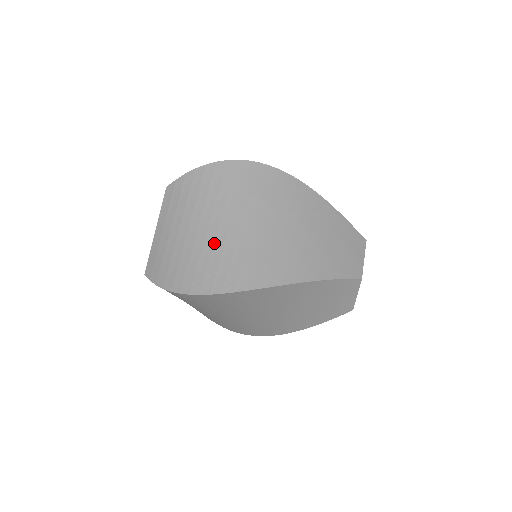
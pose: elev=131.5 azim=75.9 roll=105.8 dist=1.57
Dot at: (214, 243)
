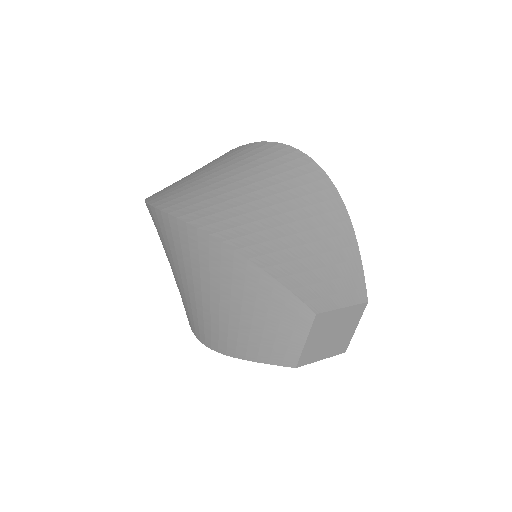
Dot at: (210, 185)
